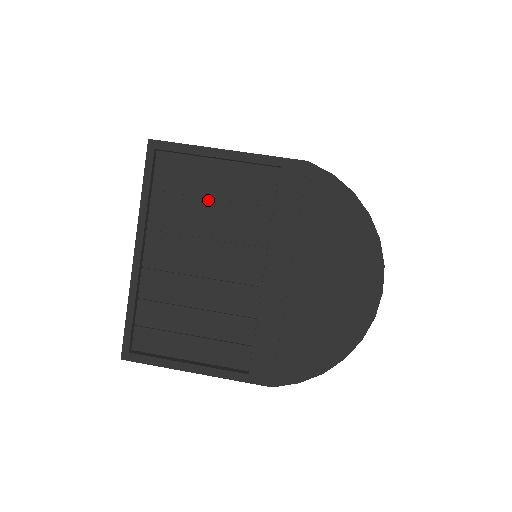
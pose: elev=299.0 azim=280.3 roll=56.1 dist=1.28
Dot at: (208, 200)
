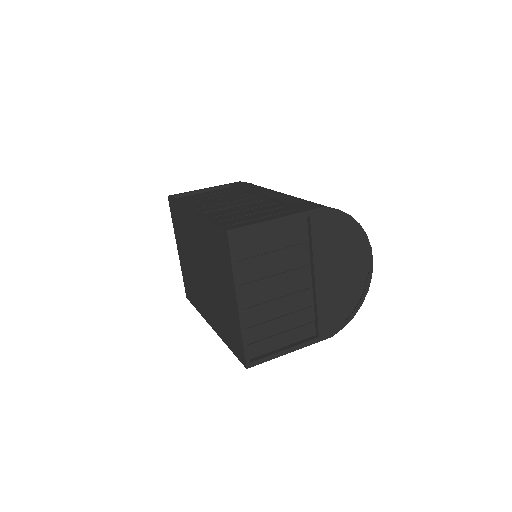
Dot at: (270, 252)
